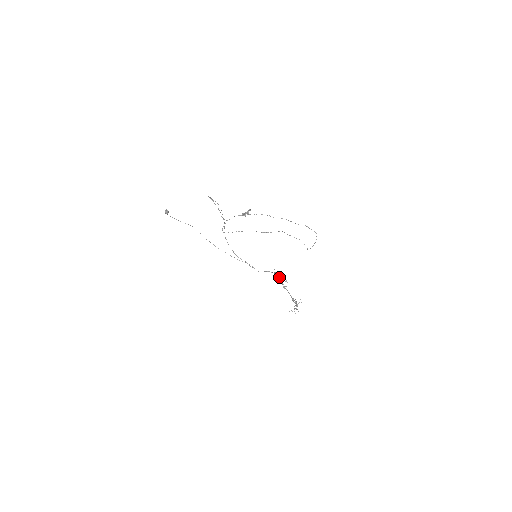
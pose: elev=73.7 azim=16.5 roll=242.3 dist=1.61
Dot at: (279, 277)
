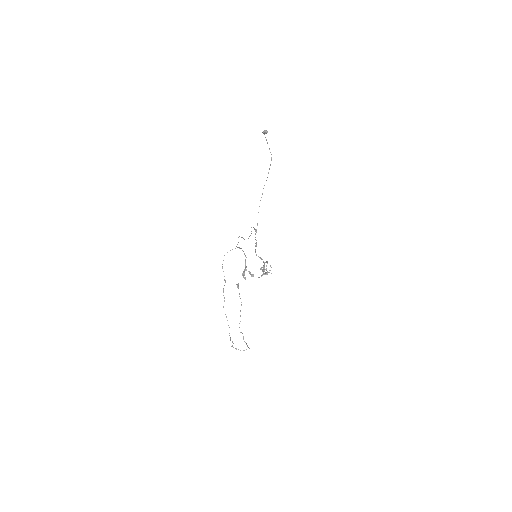
Dot at: (266, 265)
